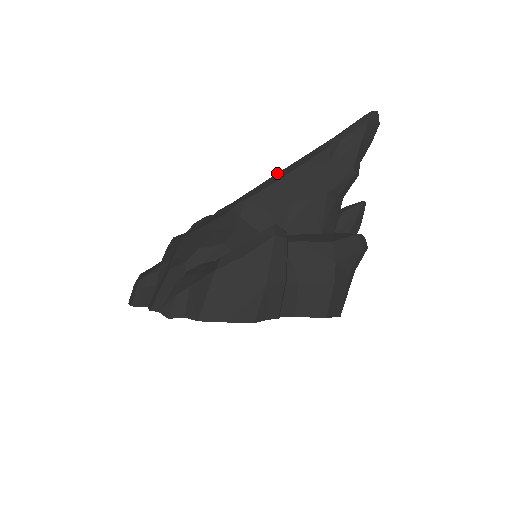
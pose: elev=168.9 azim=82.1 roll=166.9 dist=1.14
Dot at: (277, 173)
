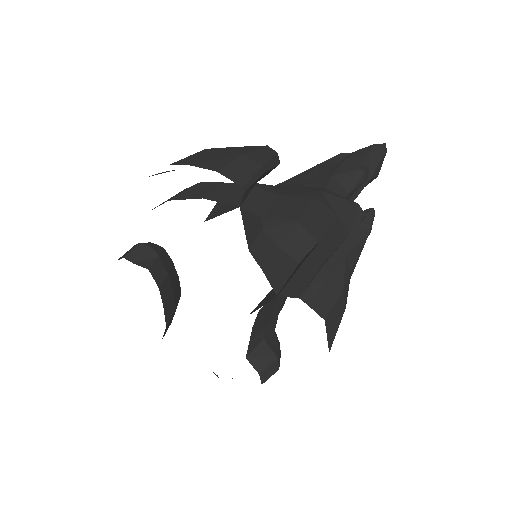
Dot at: occluded
